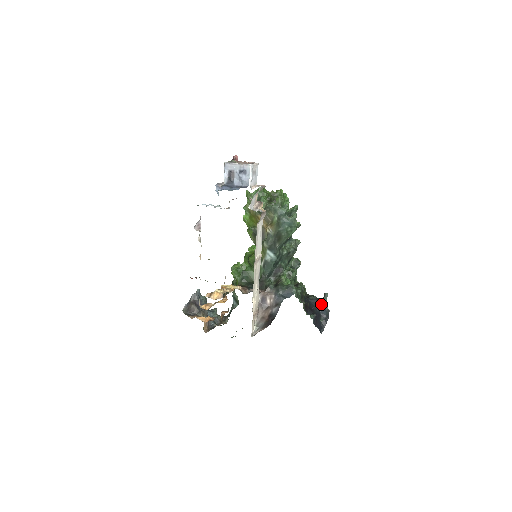
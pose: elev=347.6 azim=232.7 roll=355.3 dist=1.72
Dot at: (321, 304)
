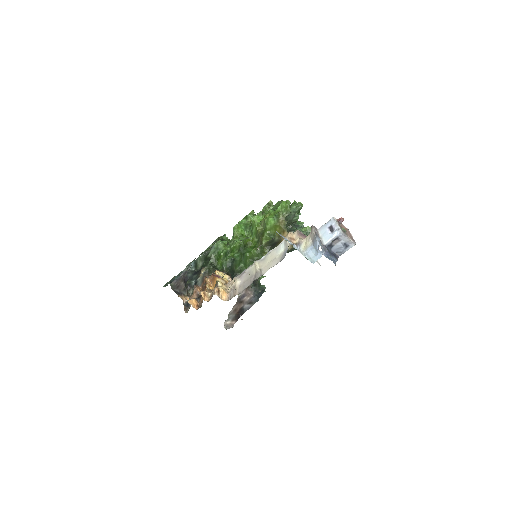
Dot at: occluded
